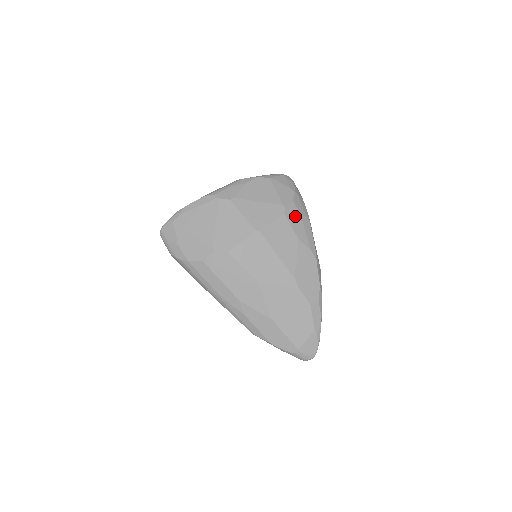
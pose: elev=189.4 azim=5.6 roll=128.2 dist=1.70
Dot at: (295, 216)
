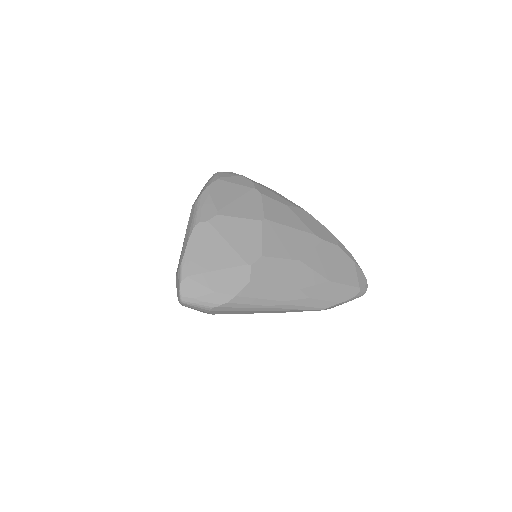
Dot at: (266, 191)
